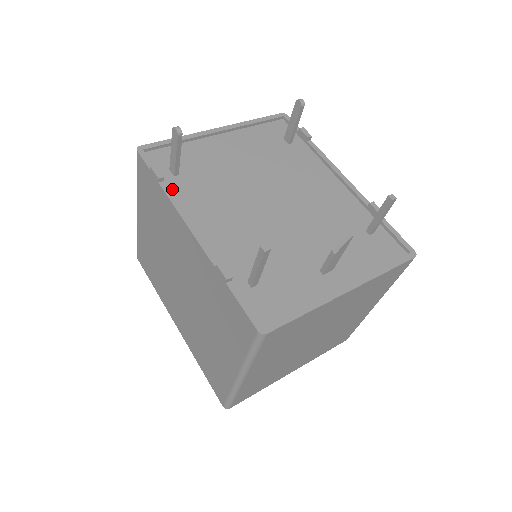
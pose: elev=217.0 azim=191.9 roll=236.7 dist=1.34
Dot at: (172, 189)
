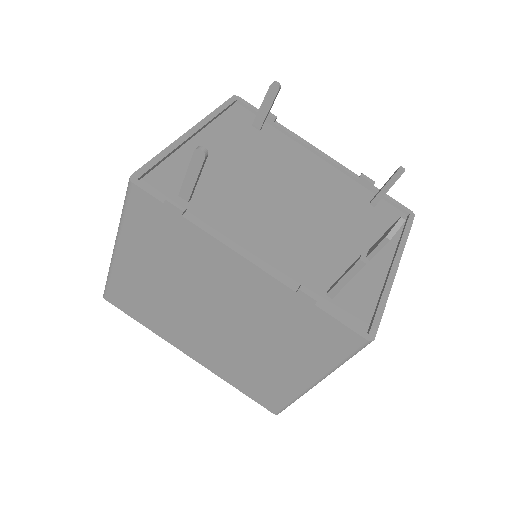
Dot at: (197, 218)
